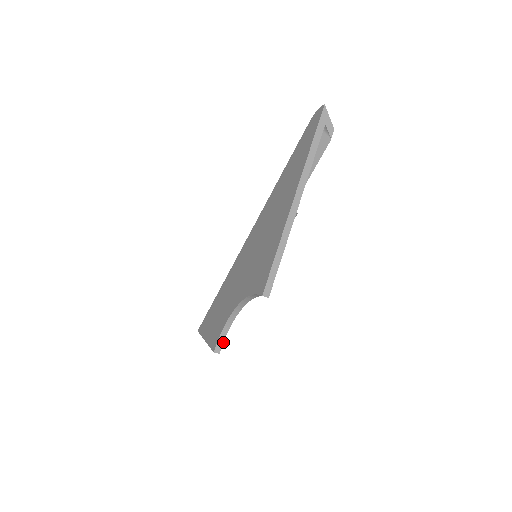
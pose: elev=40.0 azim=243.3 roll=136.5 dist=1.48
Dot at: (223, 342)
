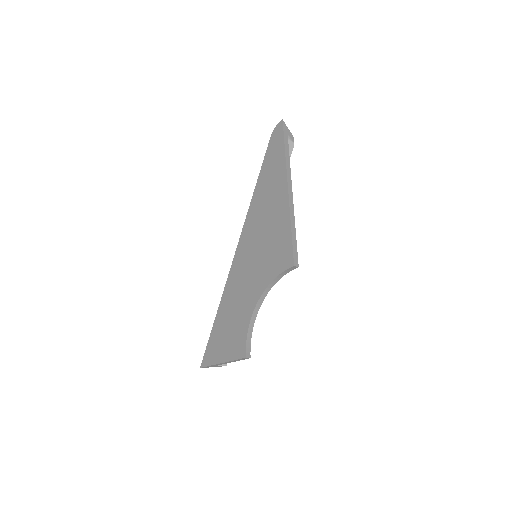
Dot at: (250, 345)
